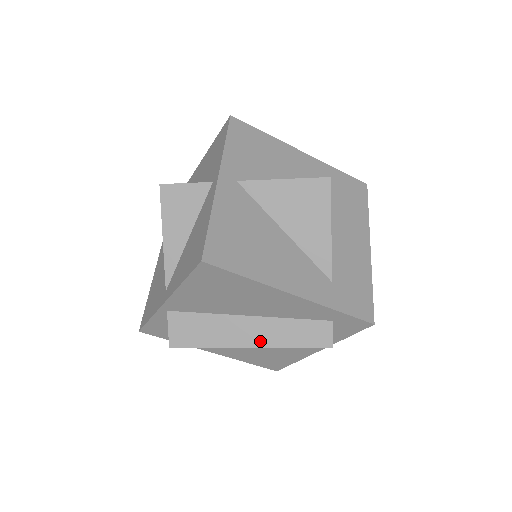
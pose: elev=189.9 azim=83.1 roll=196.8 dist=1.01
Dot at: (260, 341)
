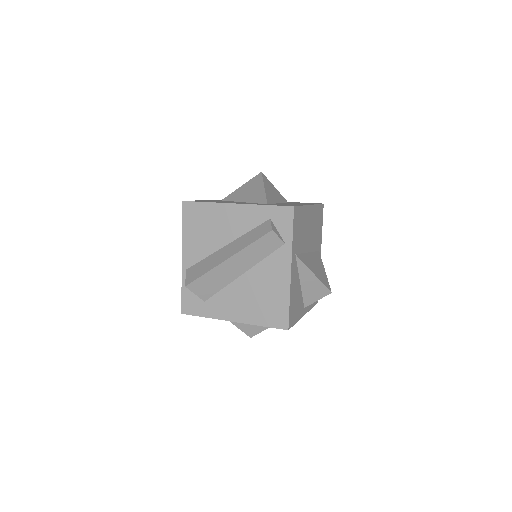
Dot at: (232, 253)
